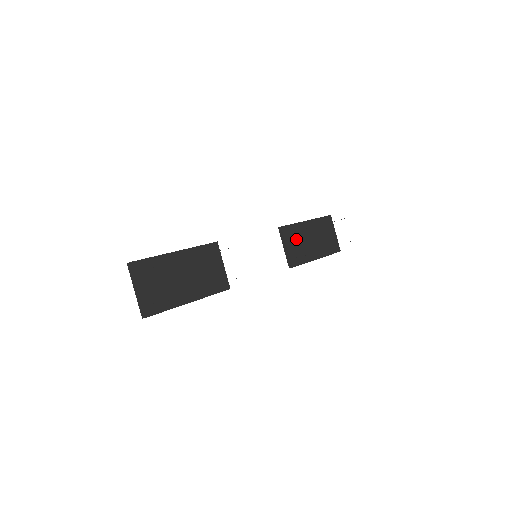
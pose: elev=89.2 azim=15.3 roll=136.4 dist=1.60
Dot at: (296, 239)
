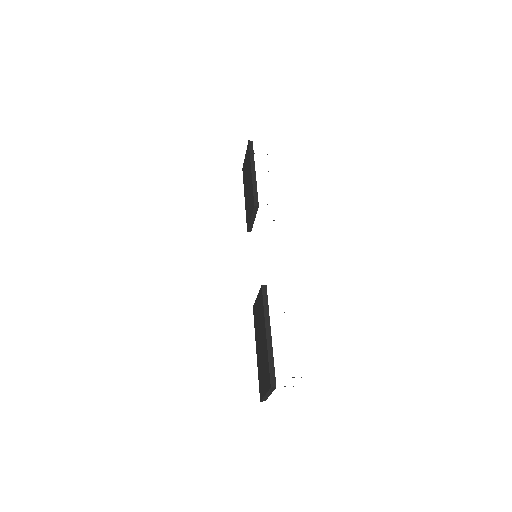
Dot at: occluded
